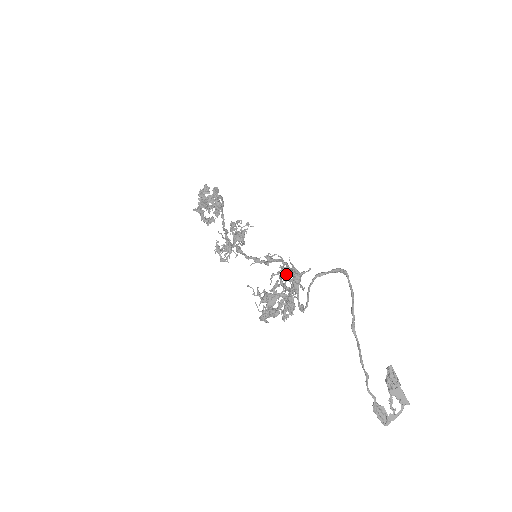
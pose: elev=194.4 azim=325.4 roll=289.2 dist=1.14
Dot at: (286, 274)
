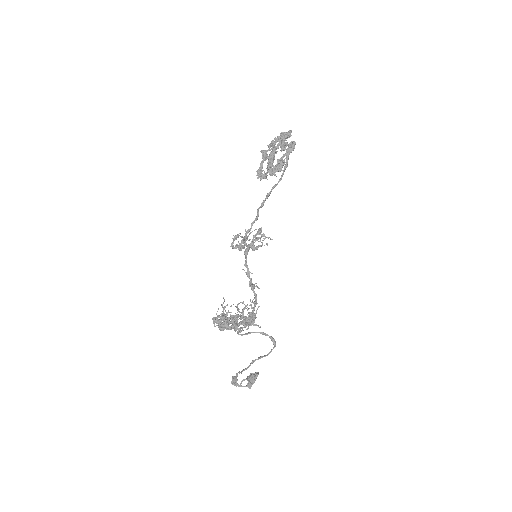
Dot at: (245, 320)
